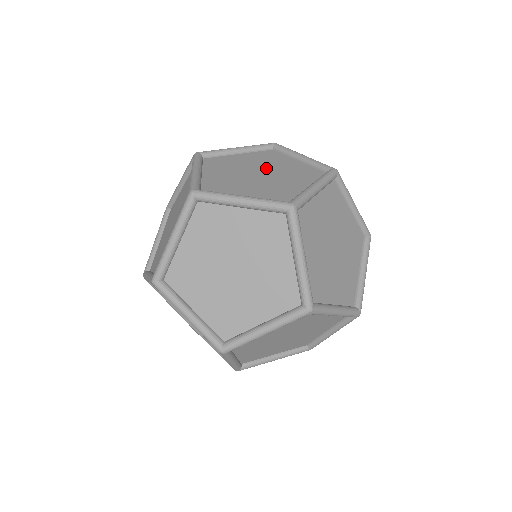
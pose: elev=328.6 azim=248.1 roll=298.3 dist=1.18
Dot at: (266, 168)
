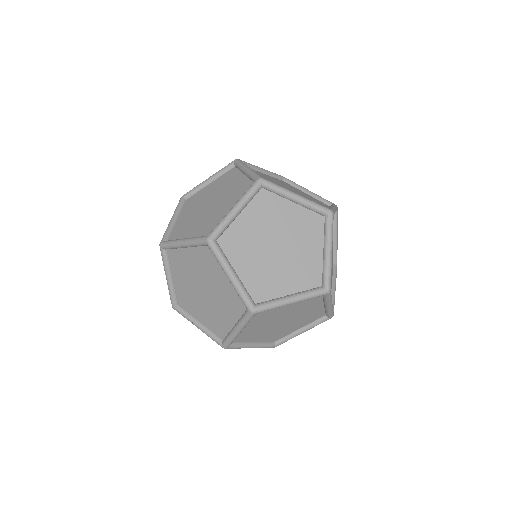
Dot at: (290, 188)
